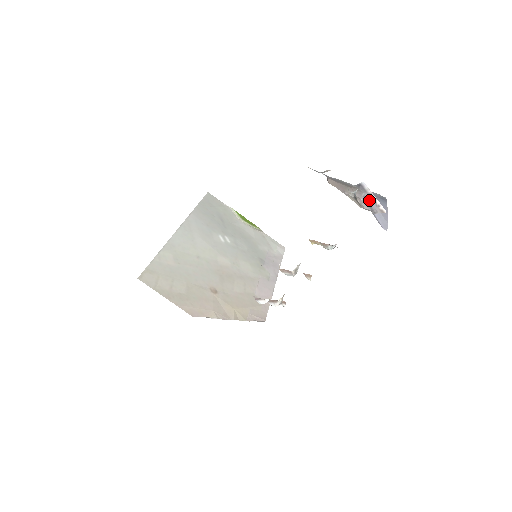
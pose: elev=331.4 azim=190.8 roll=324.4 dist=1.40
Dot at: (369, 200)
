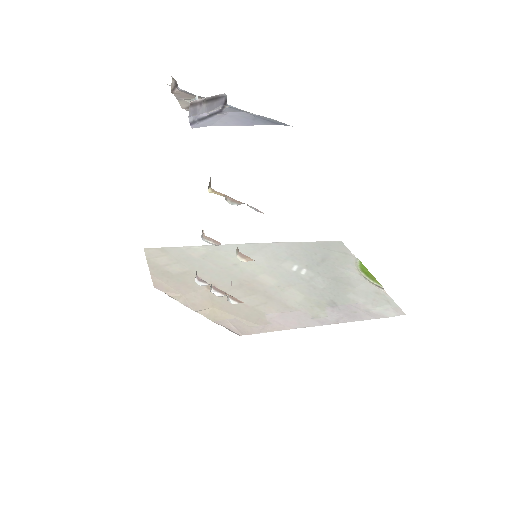
Dot at: (204, 104)
